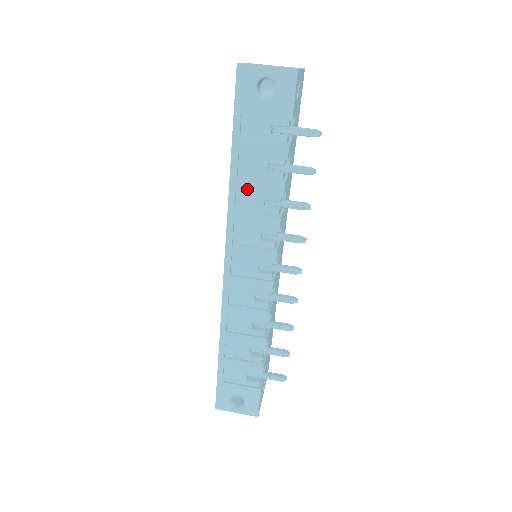
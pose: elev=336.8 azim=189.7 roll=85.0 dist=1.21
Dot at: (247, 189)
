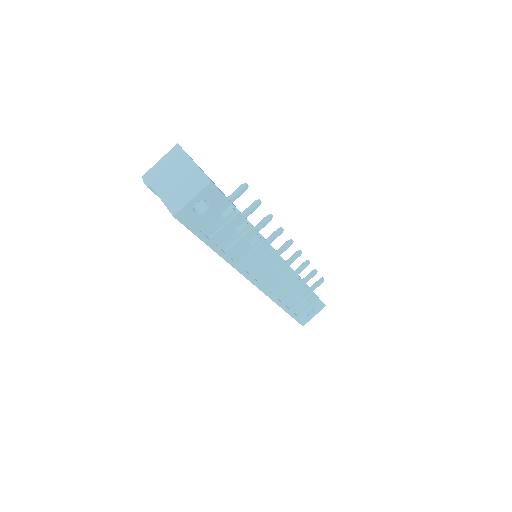
Dot at: (236, 251)
